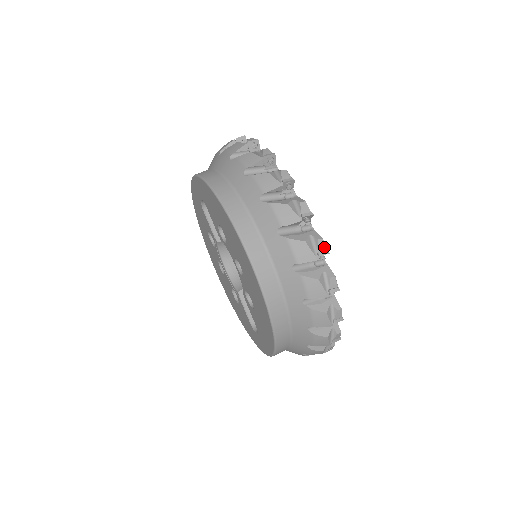
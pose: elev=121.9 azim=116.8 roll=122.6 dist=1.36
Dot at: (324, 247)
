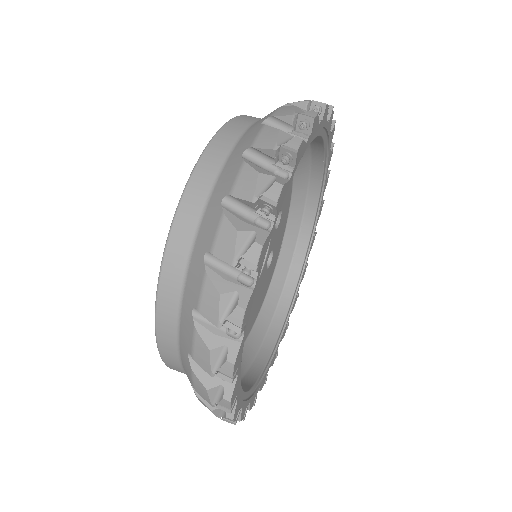
Dot at: (228, 406)
